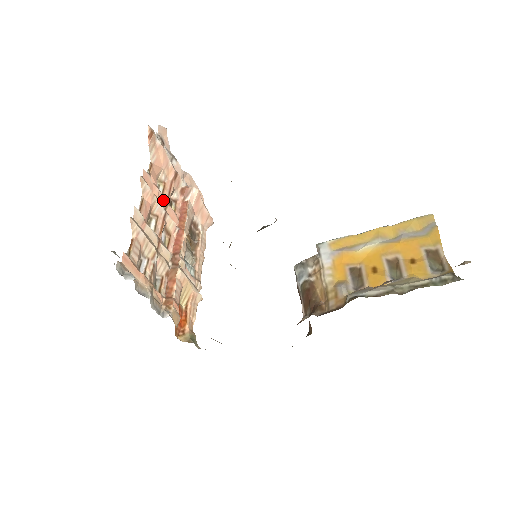
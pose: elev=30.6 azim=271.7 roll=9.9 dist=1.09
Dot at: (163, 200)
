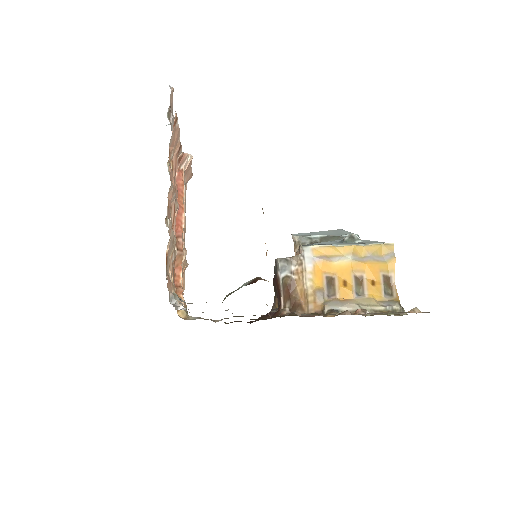
Dot at: (174, 186)
